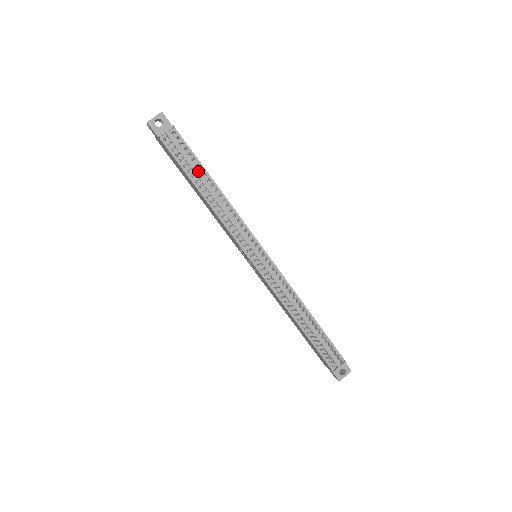
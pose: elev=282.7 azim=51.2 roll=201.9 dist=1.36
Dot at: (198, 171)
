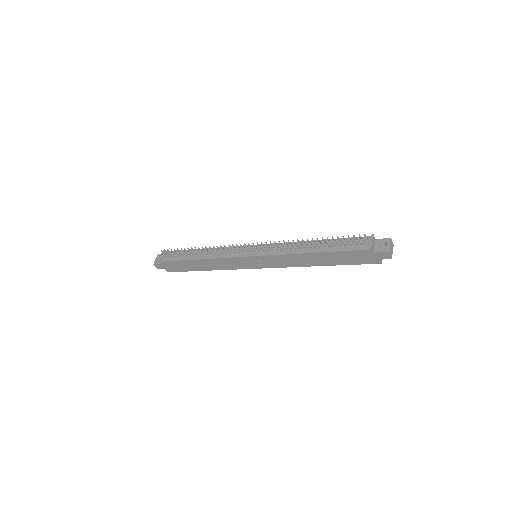
Dot at: occluded
